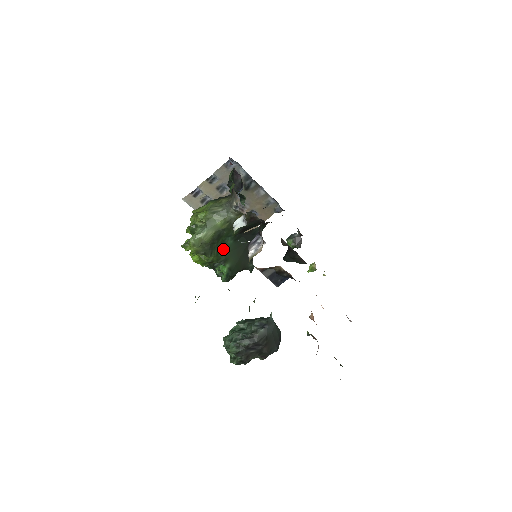
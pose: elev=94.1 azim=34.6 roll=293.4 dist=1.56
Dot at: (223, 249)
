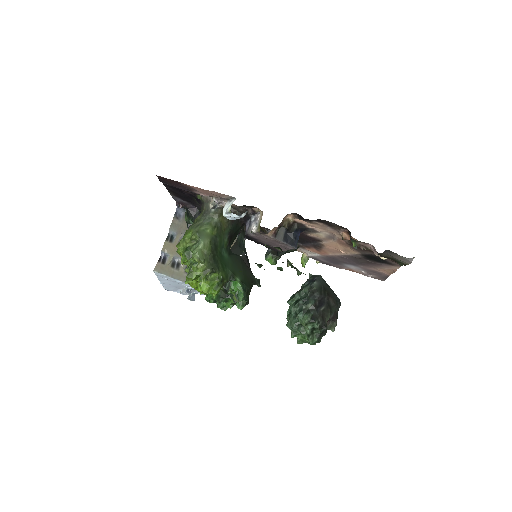
Dot at: (225, 263)
